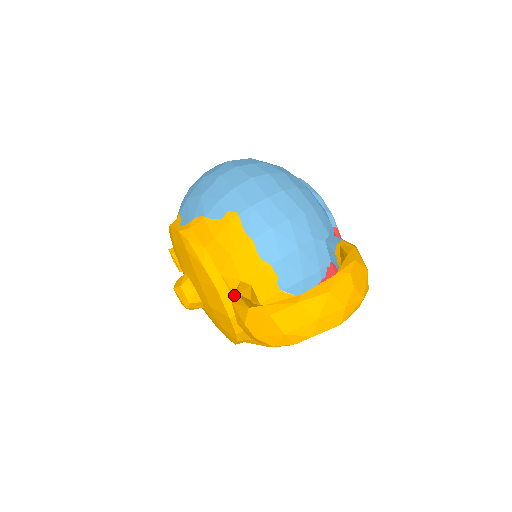
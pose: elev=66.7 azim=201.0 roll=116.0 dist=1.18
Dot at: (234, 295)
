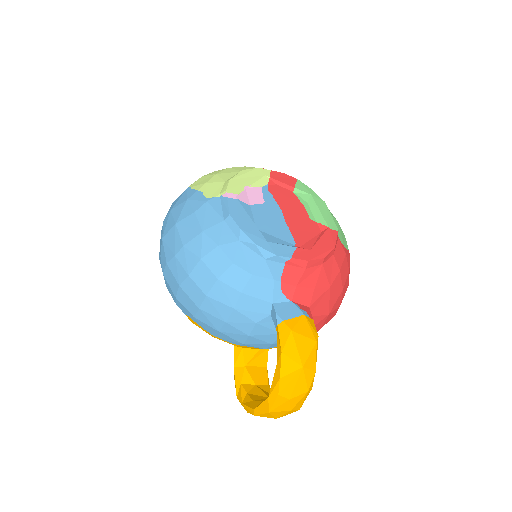
Dot at: occluded
